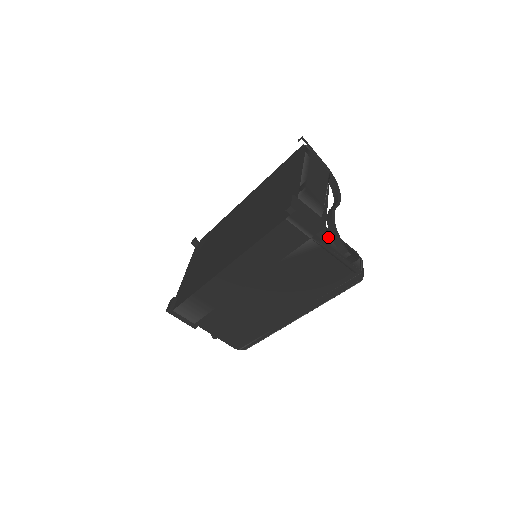
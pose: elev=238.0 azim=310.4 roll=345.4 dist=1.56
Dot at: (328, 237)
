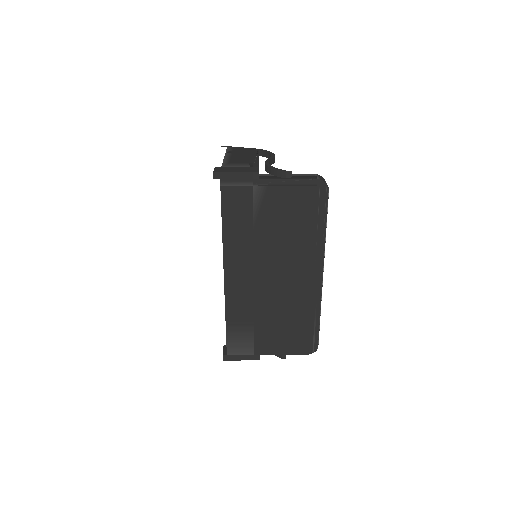
Dot at: (269, 176)
